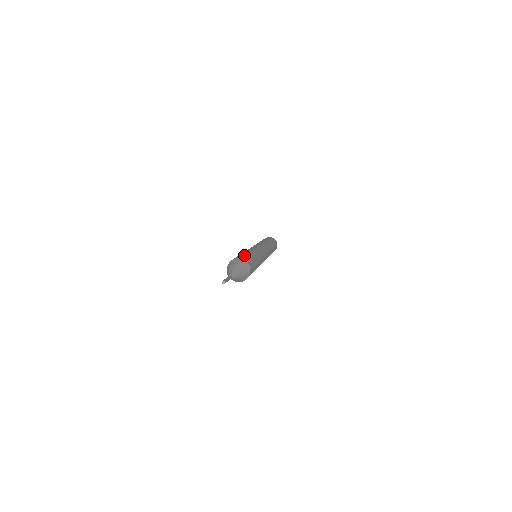
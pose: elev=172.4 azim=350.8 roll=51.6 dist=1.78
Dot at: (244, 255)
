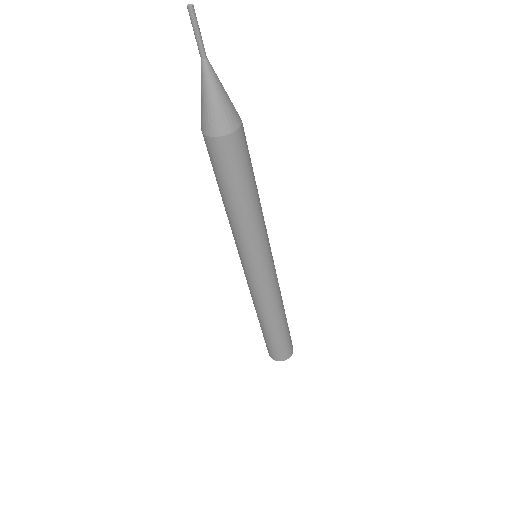
Dot at: occluded
